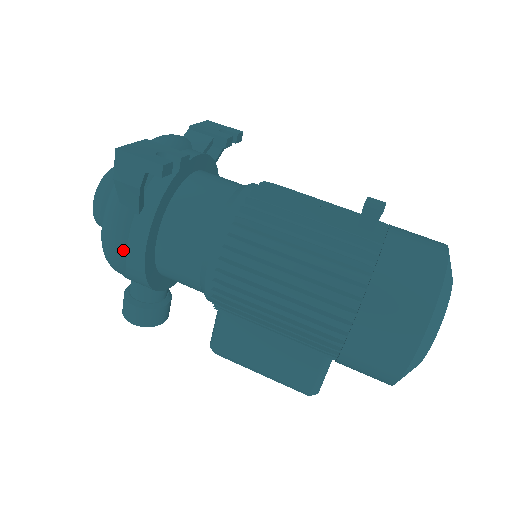
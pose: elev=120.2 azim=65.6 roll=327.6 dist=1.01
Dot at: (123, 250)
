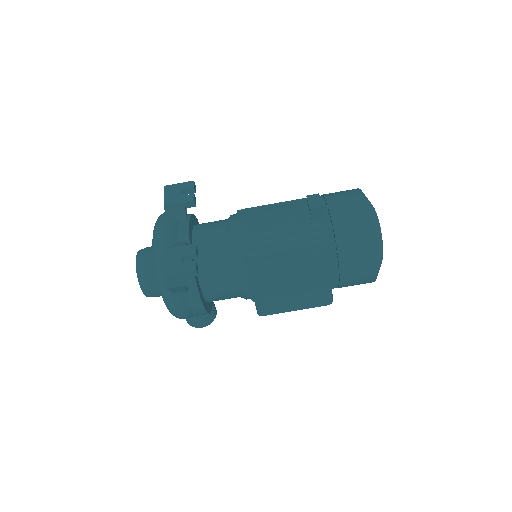
Dot at: (189, 311)
